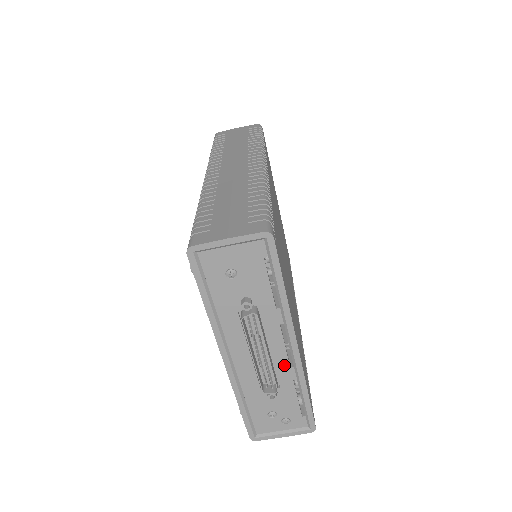
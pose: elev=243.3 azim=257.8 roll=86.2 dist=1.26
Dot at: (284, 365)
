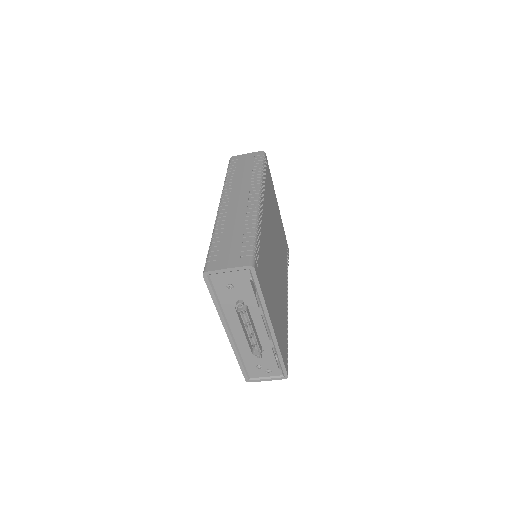
Dot at: (265, 338)
